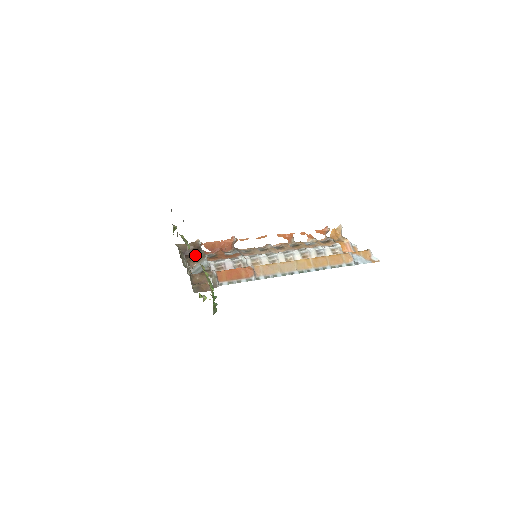
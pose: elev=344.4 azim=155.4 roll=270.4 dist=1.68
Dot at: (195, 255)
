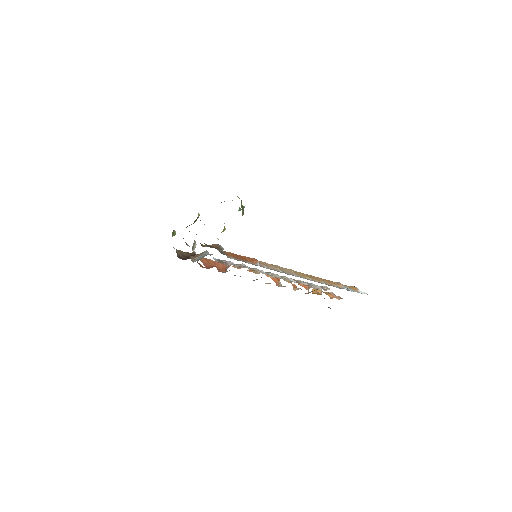
Dot at: occluded
